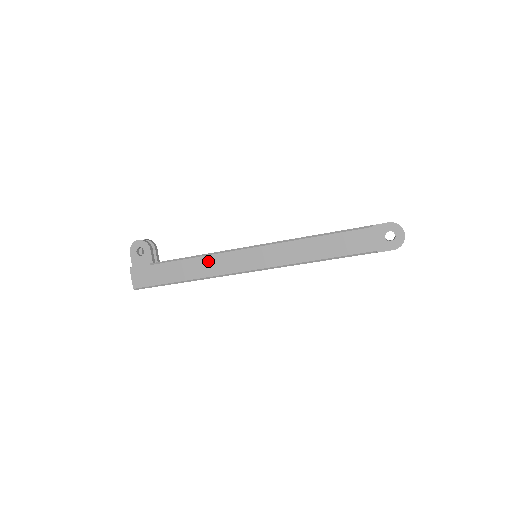
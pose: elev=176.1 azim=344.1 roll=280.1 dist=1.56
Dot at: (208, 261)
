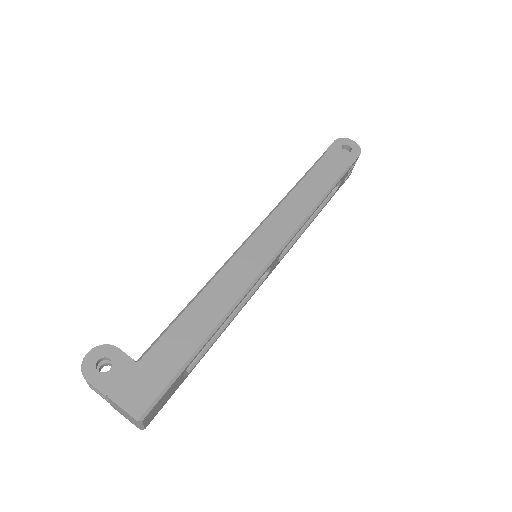
Dot at: (215, 289)
